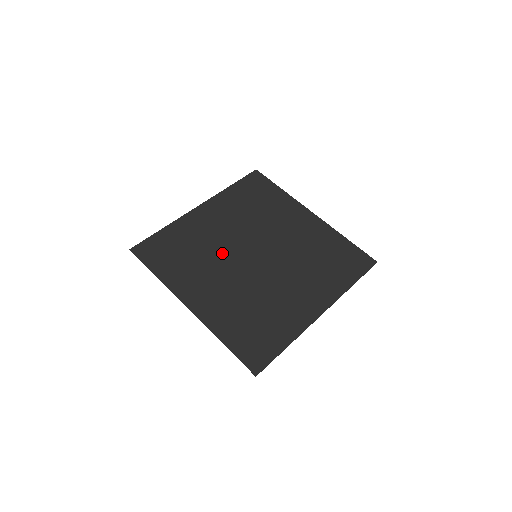
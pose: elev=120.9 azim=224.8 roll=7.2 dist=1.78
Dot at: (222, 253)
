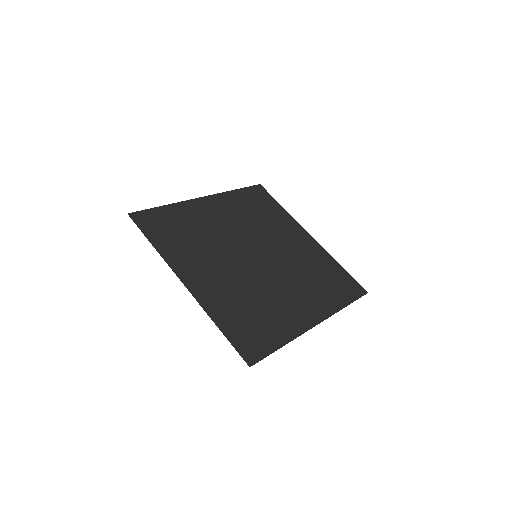
Dot at: (223, 244)
